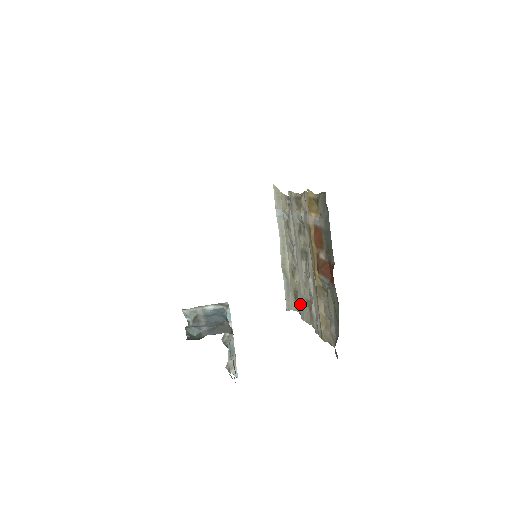
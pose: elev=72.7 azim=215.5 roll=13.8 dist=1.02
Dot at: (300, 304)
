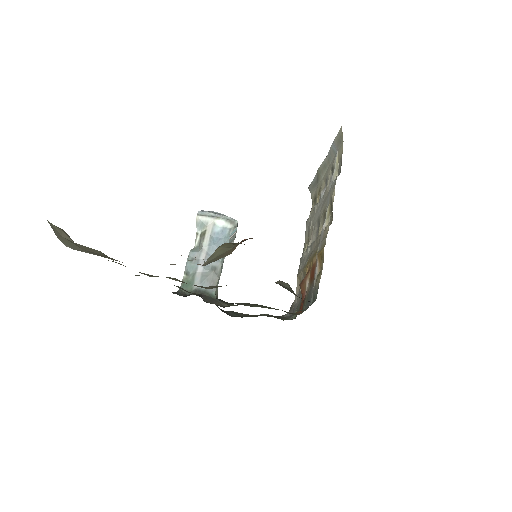
Dot at: (309, 219)
